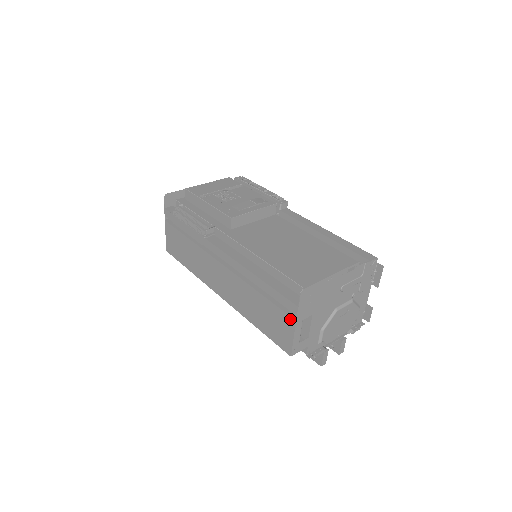
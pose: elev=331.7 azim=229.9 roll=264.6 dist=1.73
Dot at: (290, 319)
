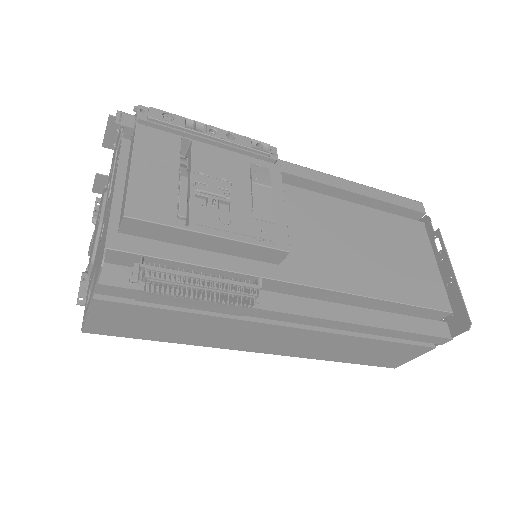
Dot at: (426, 349)
